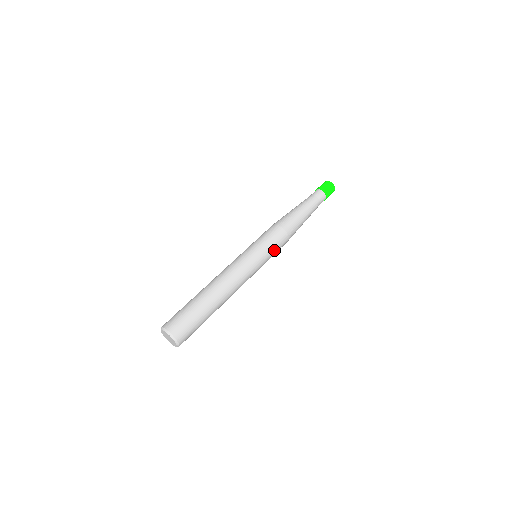
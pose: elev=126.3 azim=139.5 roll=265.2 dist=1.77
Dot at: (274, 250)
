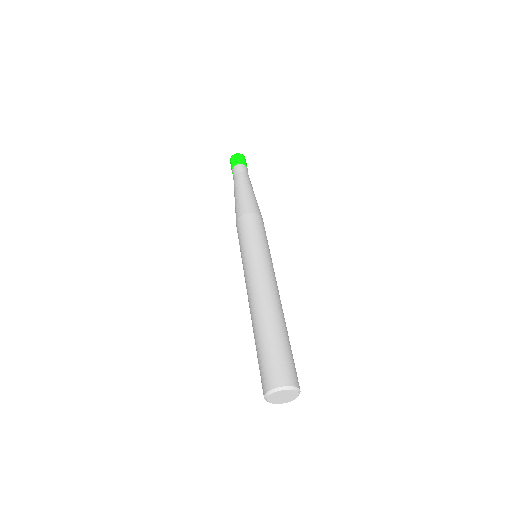
Dot at: occluded
